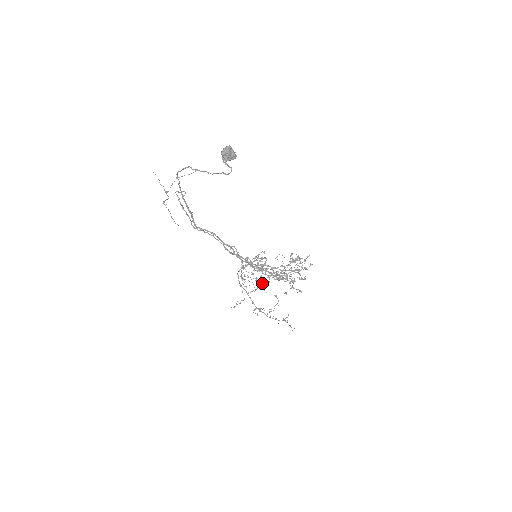
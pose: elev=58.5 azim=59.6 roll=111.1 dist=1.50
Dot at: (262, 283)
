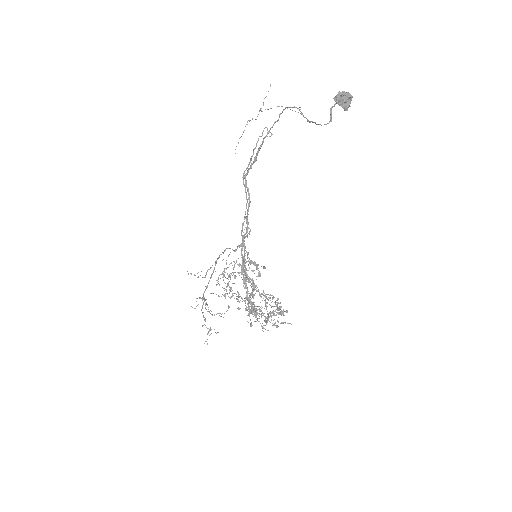
Dot at: (232, 296)
